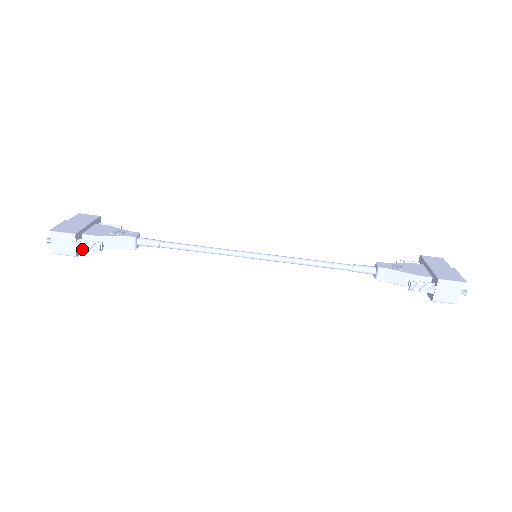
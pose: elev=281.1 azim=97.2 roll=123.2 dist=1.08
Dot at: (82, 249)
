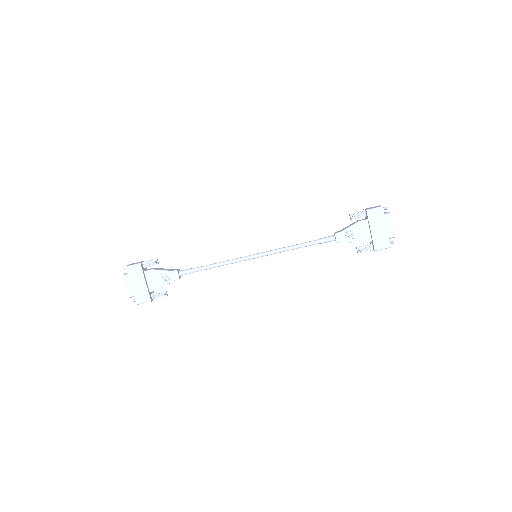
Dot at: (157, 297)
